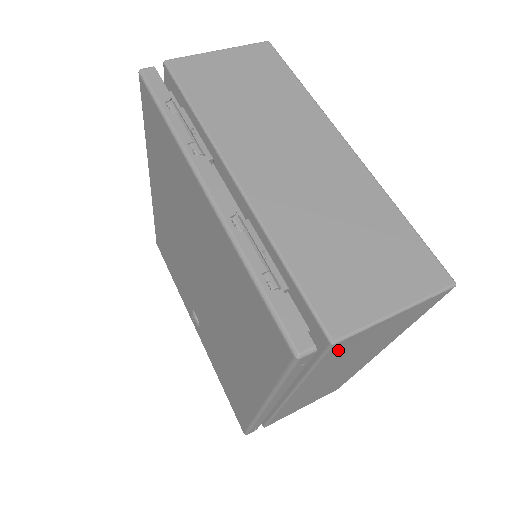
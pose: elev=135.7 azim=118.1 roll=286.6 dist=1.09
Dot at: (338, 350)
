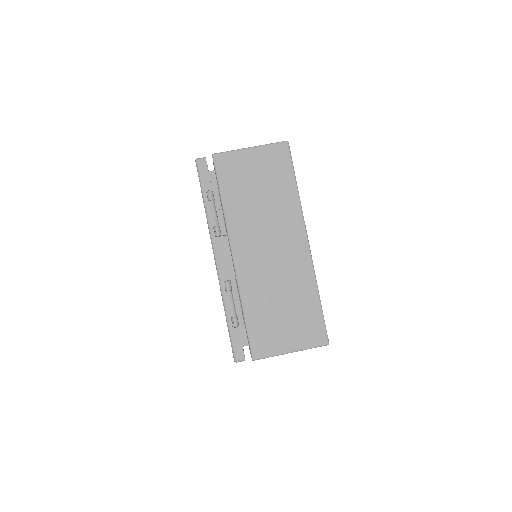
Dot at: occluded
